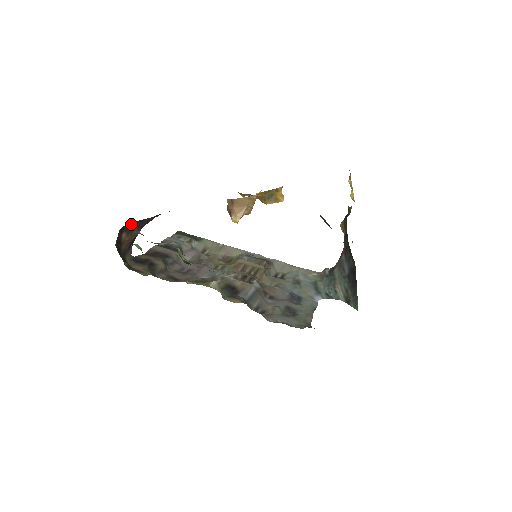
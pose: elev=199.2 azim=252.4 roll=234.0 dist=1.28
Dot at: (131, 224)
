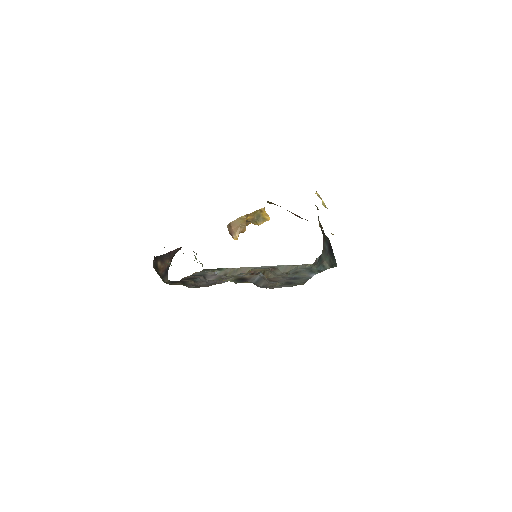
Dot at: (162, 256)
